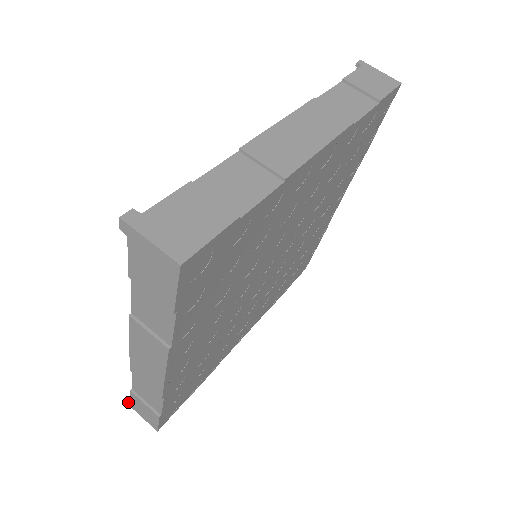
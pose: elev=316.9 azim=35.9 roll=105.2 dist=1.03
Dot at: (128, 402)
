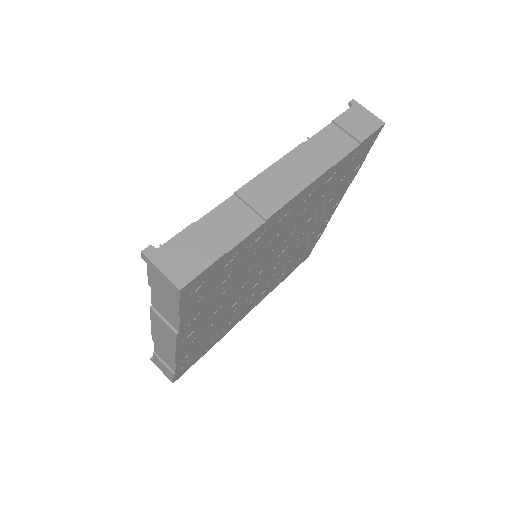
Dot at: (152, 359)
